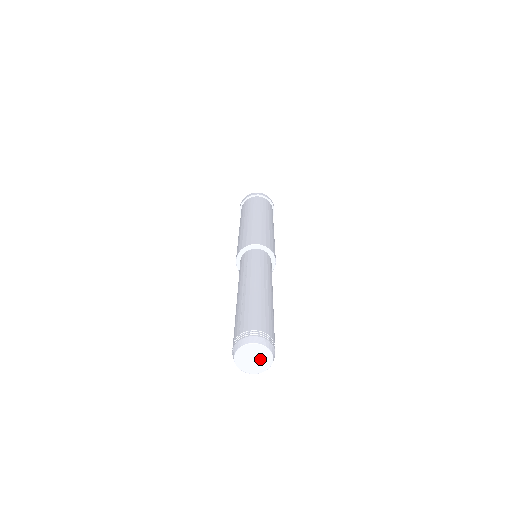
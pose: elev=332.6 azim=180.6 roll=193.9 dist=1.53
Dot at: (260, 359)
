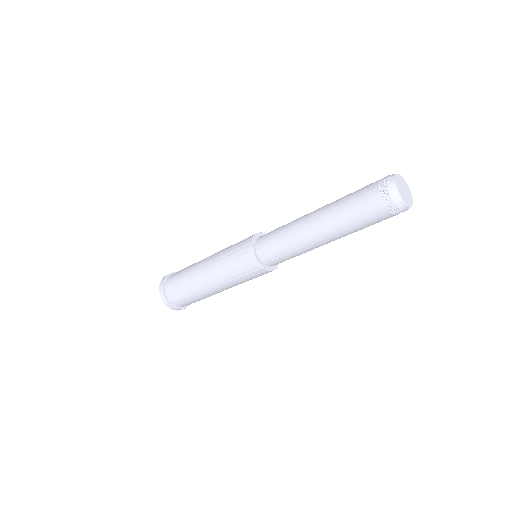
Dot at: (407, 192)
